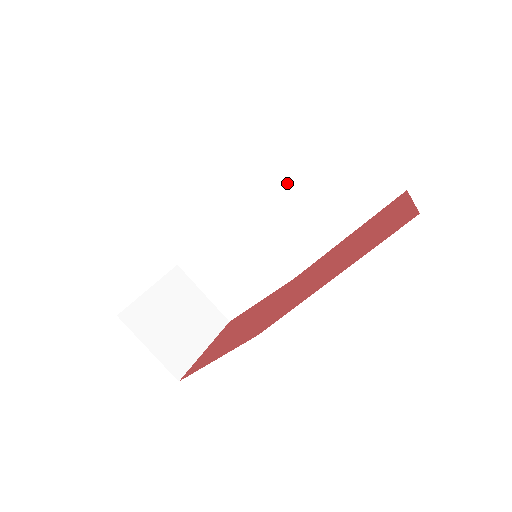
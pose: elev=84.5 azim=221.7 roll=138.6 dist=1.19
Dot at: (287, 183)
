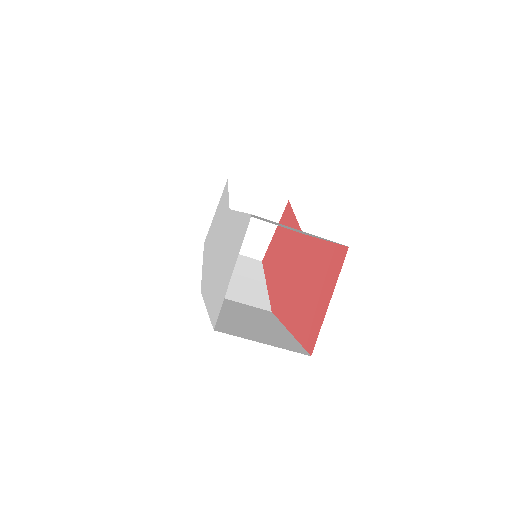
Dot at: occluded
